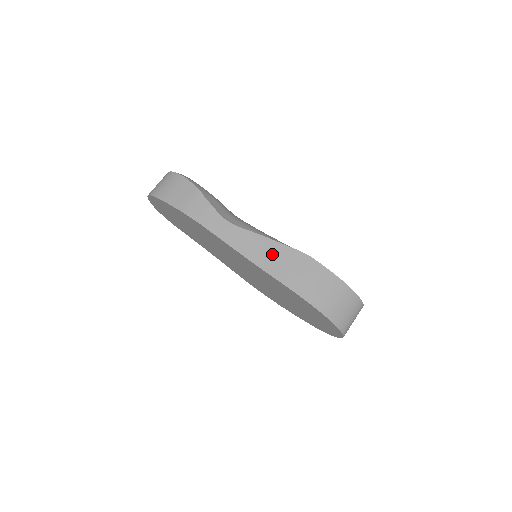
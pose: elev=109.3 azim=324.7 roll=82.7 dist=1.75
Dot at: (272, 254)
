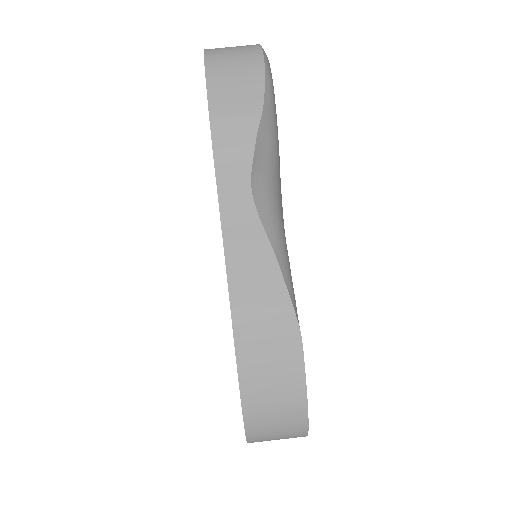
Dot at: (261, 288)
